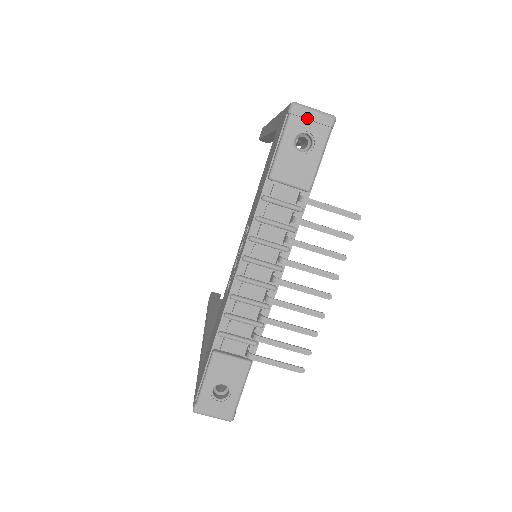
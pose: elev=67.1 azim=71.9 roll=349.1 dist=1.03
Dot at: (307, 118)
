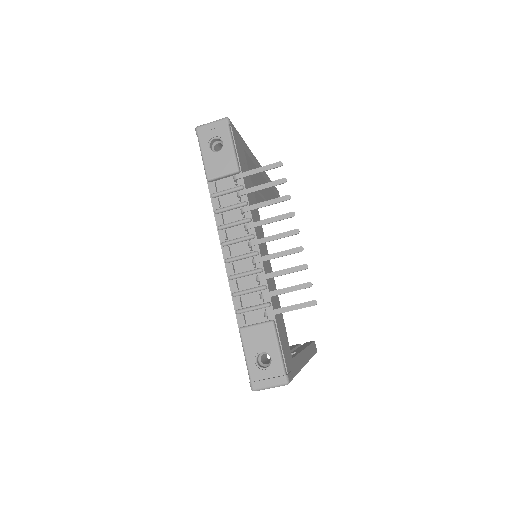
Dot at: (209, 130)
